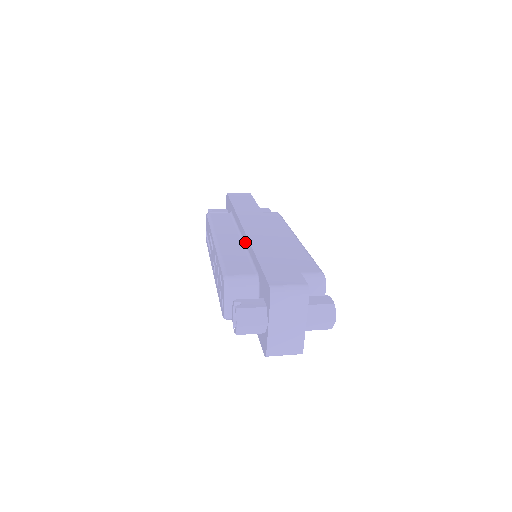
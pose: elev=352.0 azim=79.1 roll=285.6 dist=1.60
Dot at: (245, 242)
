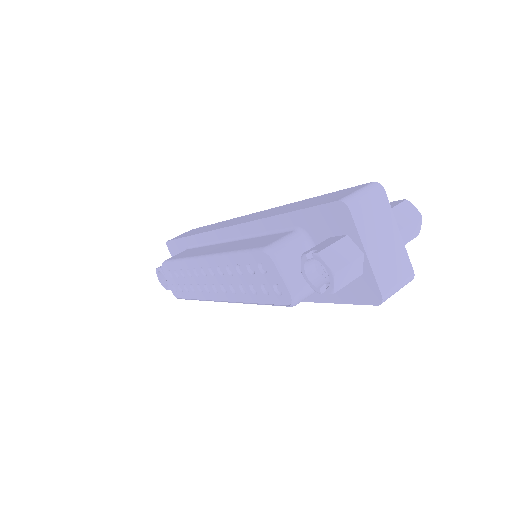
Dot at: (241, 235)
